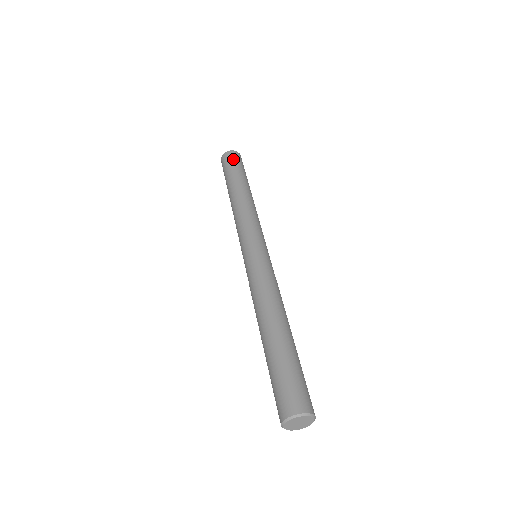
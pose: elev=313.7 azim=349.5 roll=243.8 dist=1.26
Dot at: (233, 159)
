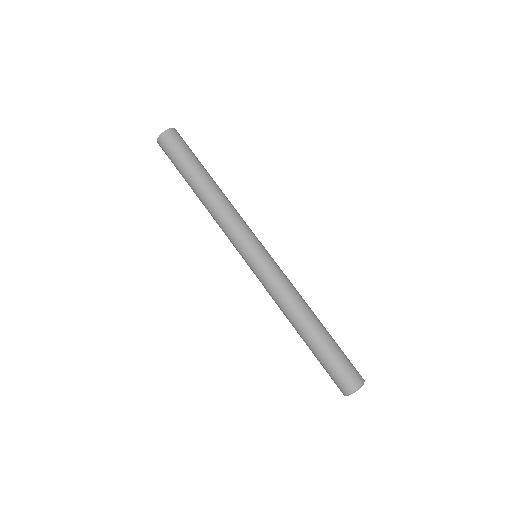
Dot at: (168, 150)
